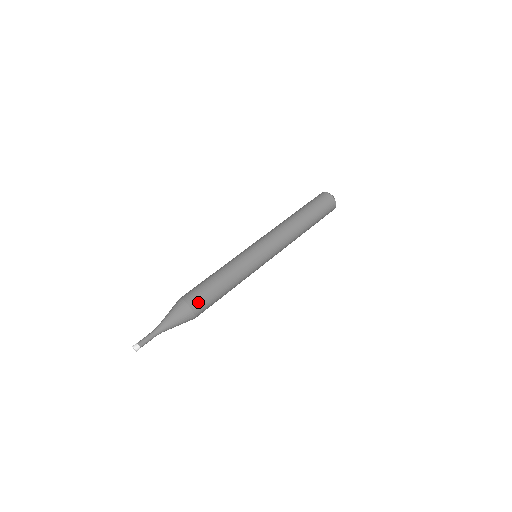
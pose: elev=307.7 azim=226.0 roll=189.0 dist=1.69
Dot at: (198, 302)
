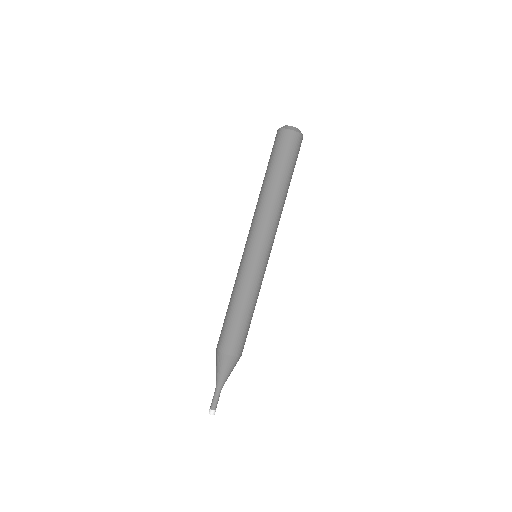
Dot at: occluded
